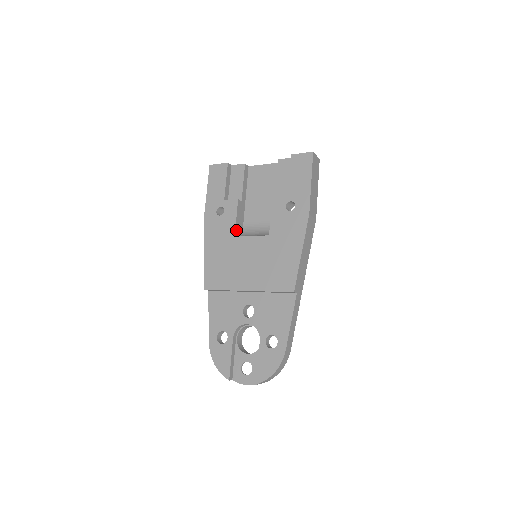
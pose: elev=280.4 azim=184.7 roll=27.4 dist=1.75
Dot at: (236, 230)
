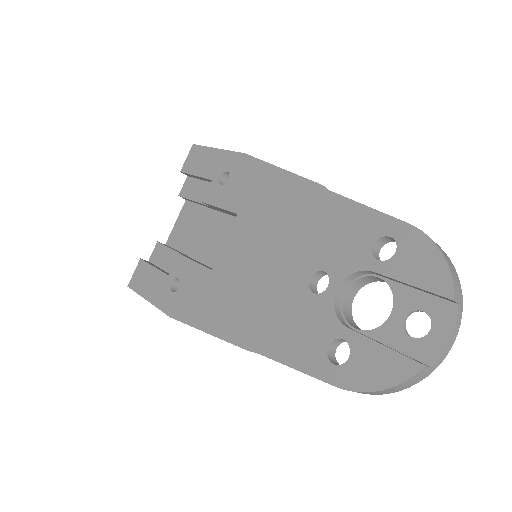
Dot at: (207, 268)
